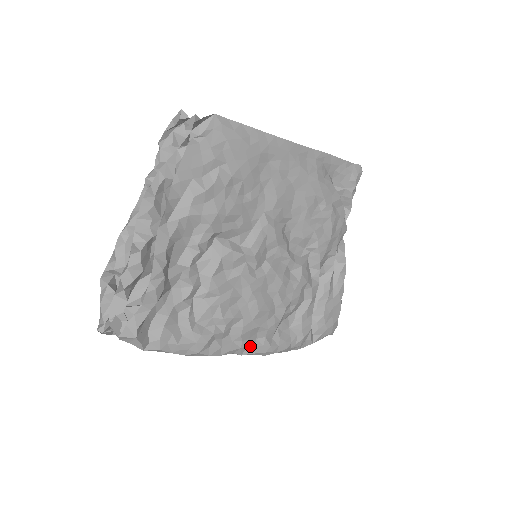
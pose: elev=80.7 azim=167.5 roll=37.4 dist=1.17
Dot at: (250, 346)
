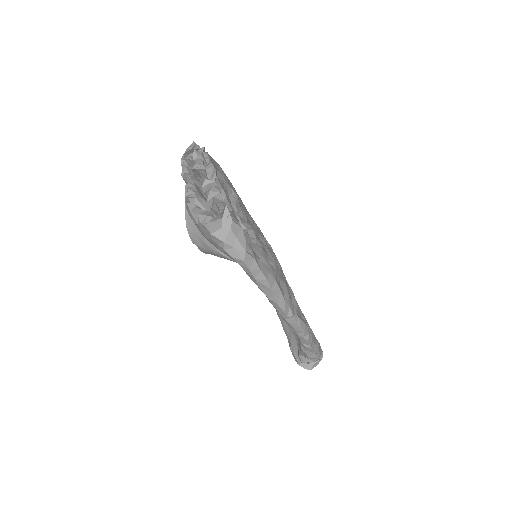
Dot at: (294, 309)
